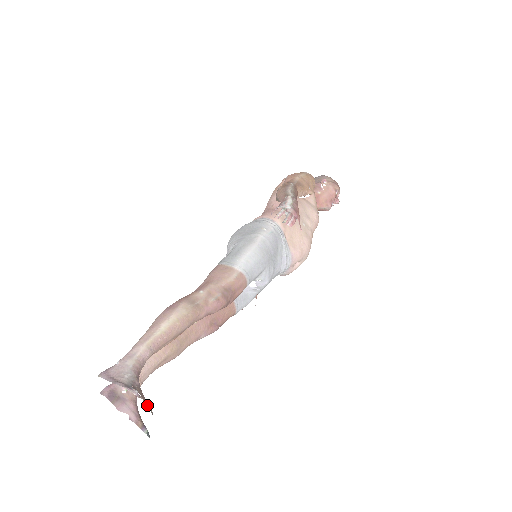
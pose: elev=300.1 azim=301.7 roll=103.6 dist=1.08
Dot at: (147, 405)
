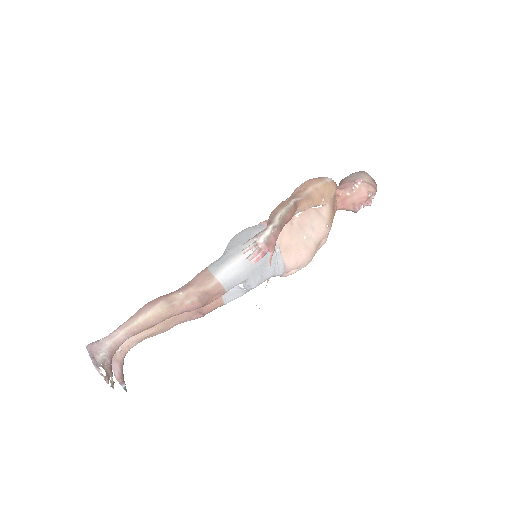
Dot at: (107, 382)
